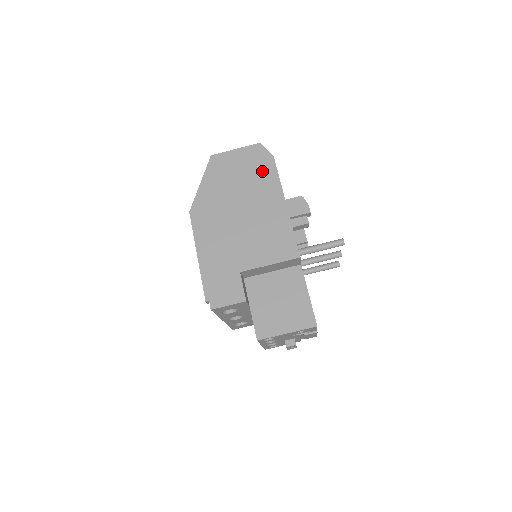
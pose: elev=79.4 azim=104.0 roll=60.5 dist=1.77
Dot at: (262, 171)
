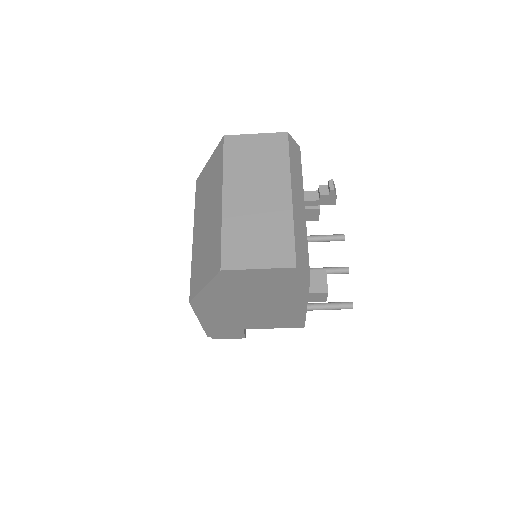
Dot at: (289, 287)
